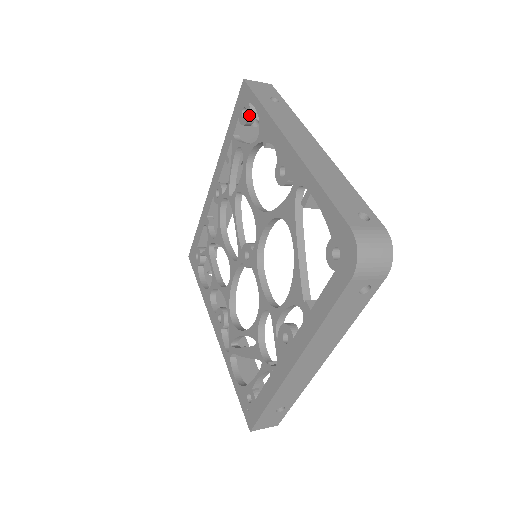
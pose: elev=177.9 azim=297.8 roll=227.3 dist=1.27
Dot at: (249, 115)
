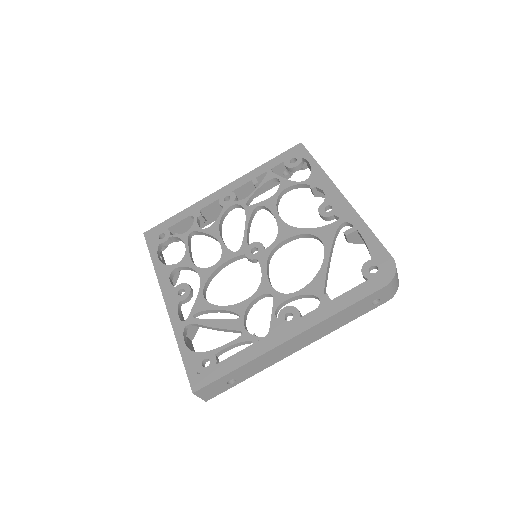
Dot at: (299, 164)
